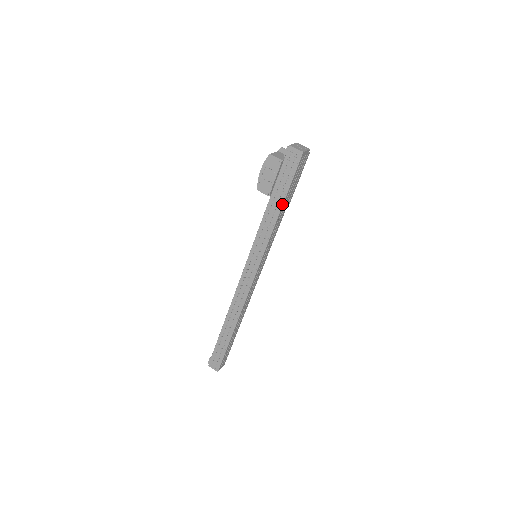
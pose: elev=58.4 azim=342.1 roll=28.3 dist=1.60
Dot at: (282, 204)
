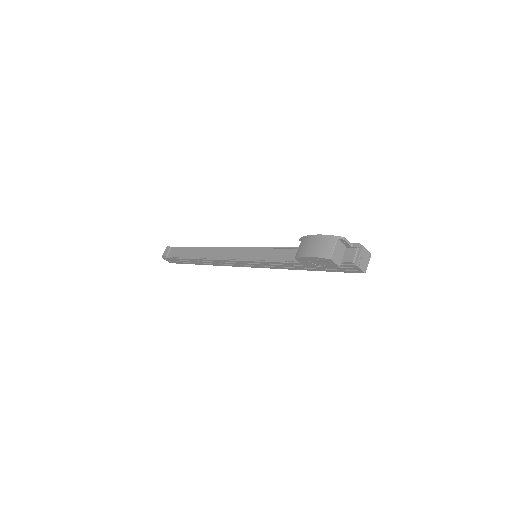
Dot at: (312, 270)
